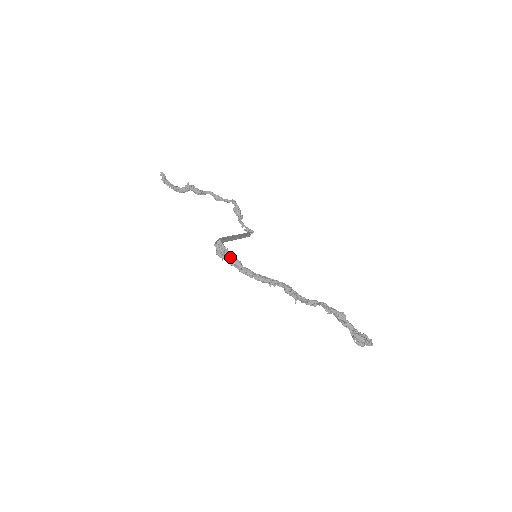
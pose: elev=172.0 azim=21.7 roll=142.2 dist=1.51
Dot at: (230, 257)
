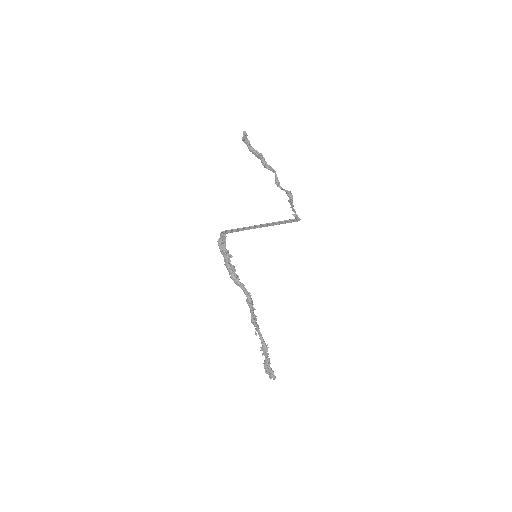
Dot at: (222, 251)
